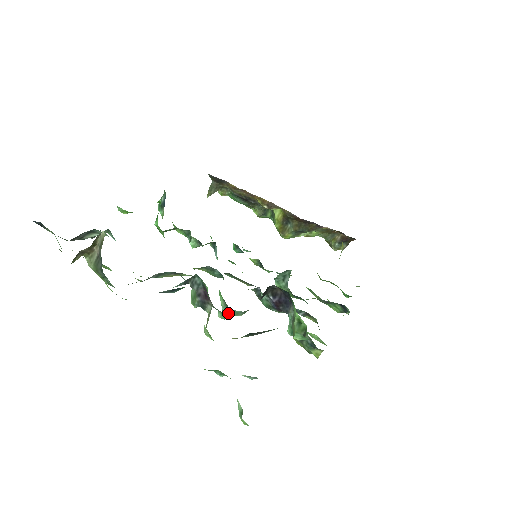
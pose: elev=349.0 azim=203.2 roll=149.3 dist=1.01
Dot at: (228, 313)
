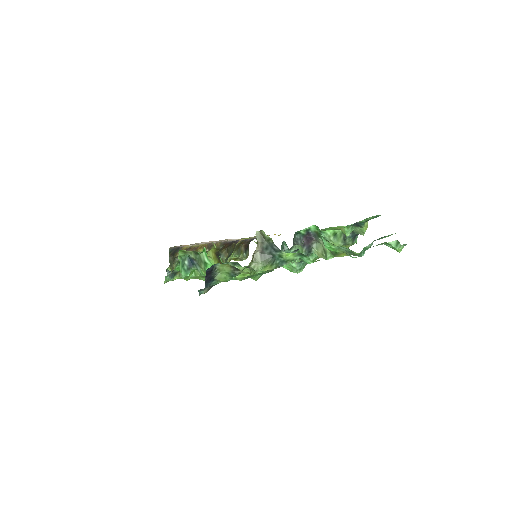
Dot at: (302, 268)
